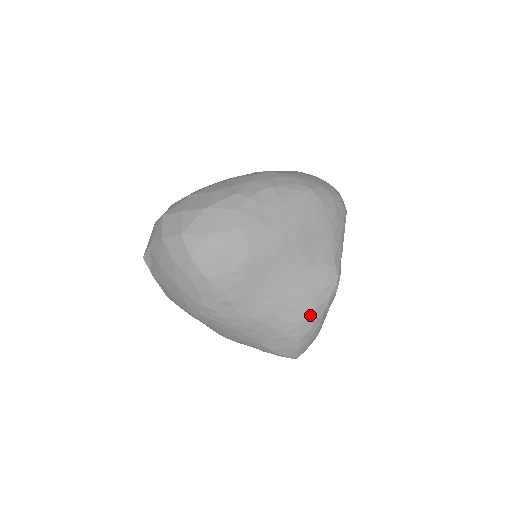
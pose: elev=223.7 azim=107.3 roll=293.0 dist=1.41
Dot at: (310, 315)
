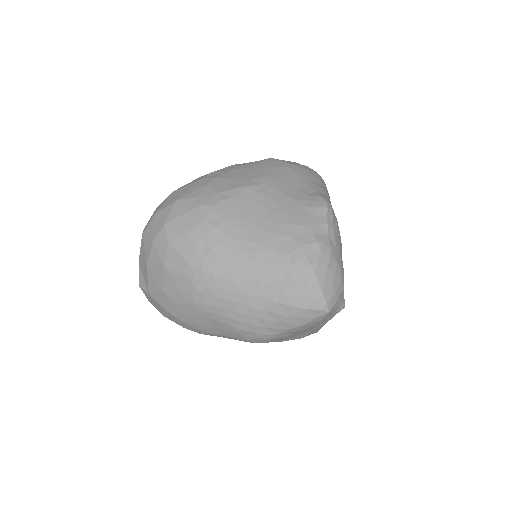
Dot at: (311, 239)
